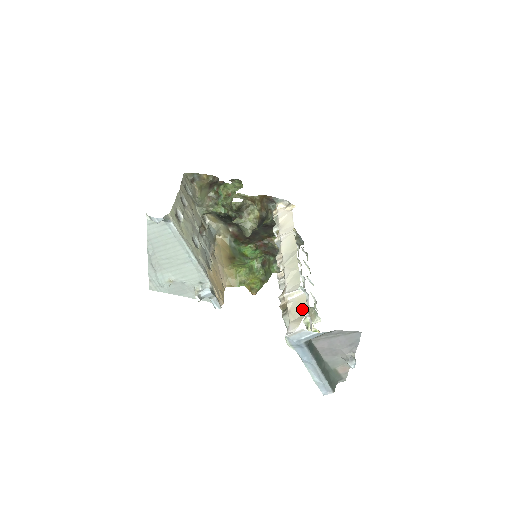
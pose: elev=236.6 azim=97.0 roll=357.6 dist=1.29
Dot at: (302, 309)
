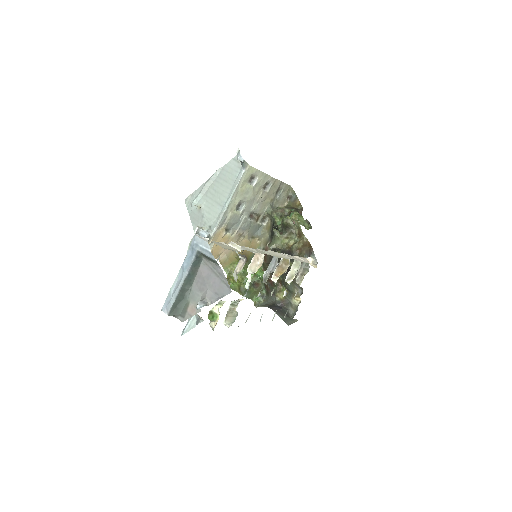
Dot at: (226, 247)
